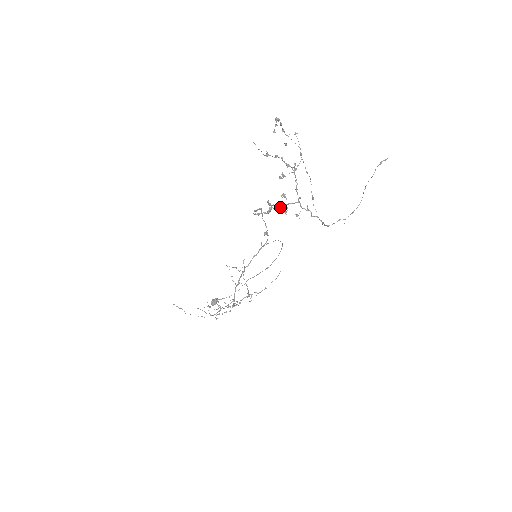
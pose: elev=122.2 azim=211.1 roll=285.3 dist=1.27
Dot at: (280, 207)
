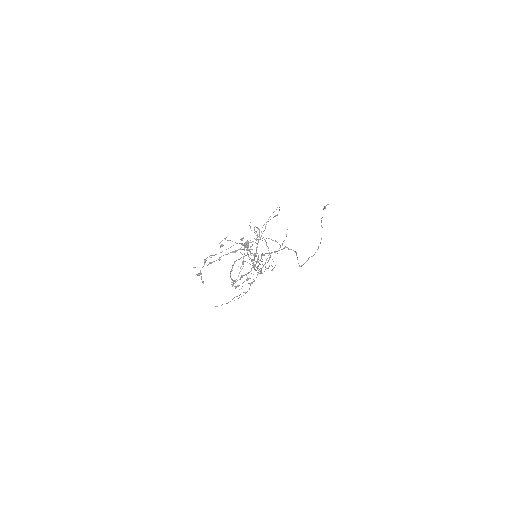
Dot at: (249, 272)
